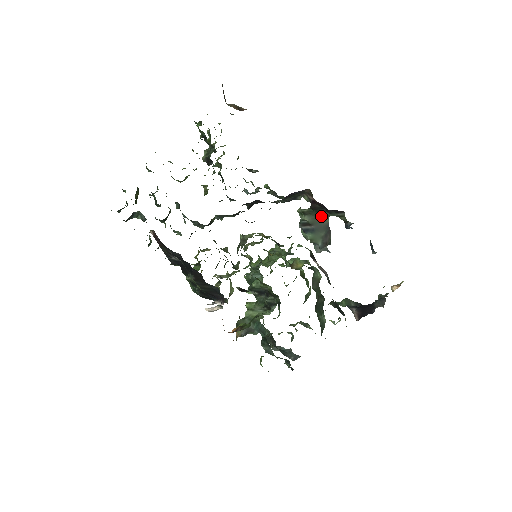
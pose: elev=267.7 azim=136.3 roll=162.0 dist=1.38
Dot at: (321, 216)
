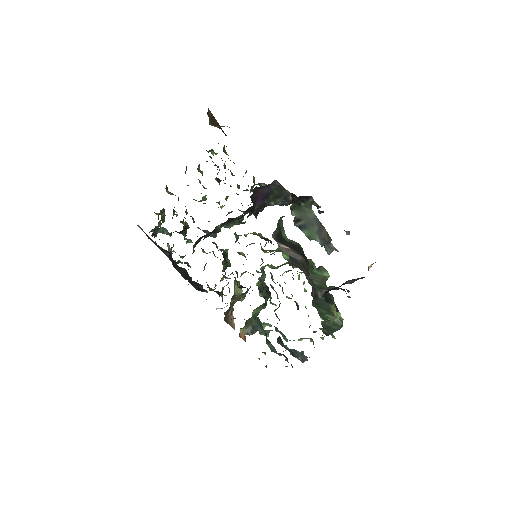
Dot at: (304, 208)
